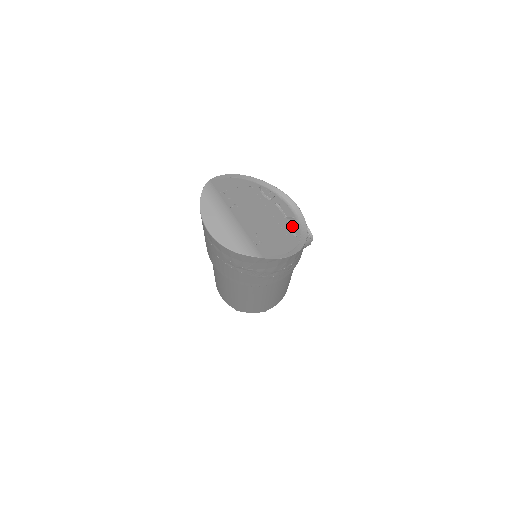
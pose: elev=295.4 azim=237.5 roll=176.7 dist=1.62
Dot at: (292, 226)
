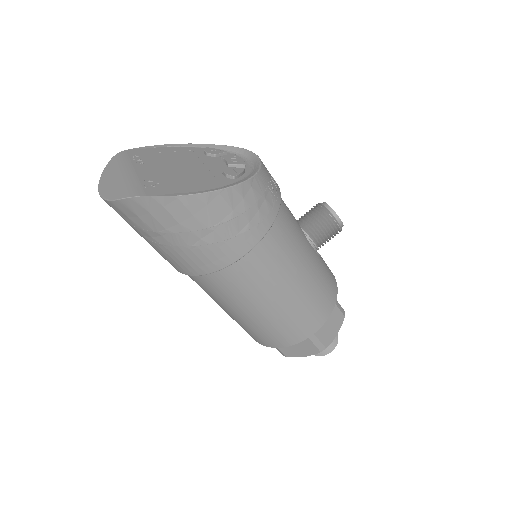
Dot at: (231, 170)
